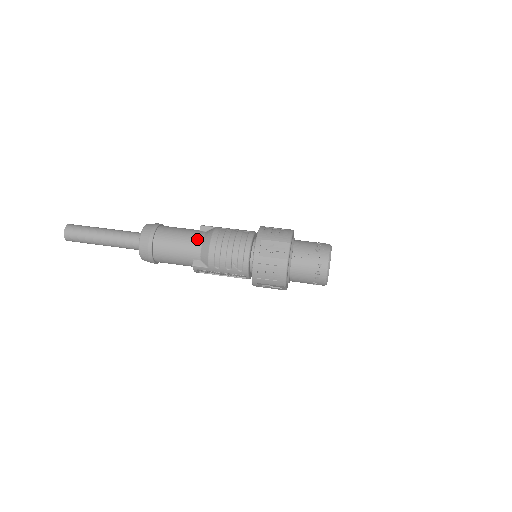
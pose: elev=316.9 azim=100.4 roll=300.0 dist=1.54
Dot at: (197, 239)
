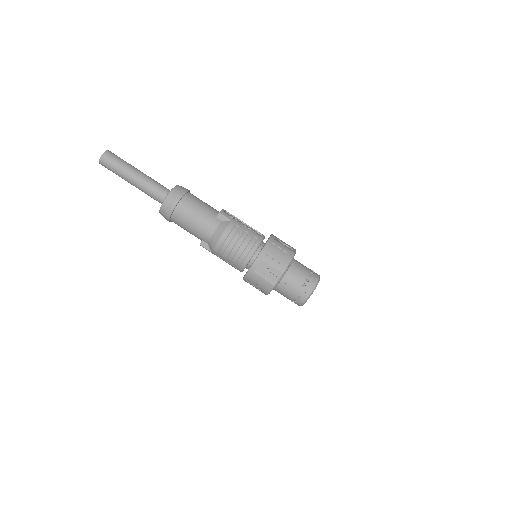
Dot at: (210, 227)
